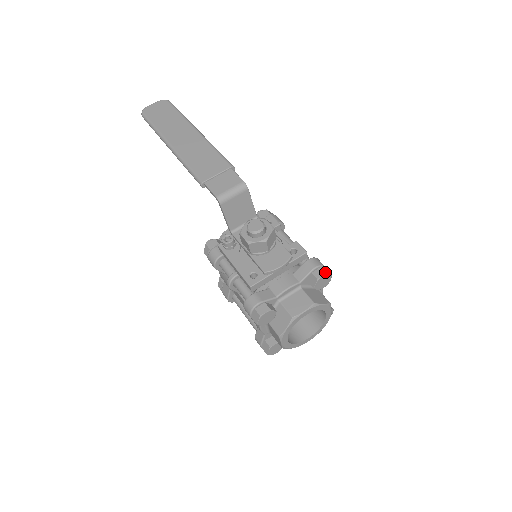
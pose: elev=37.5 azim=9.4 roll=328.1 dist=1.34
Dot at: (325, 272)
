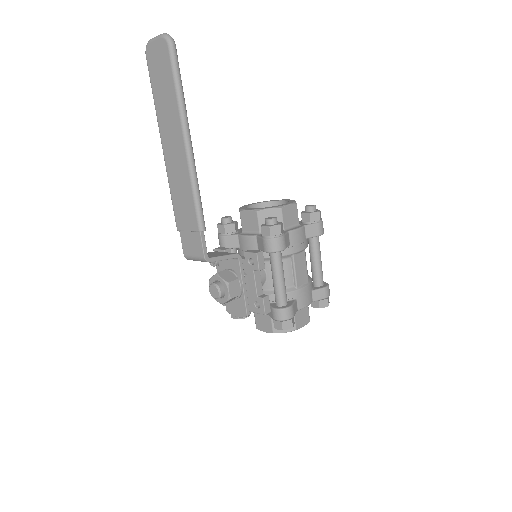
Dot at: (281, 329)
